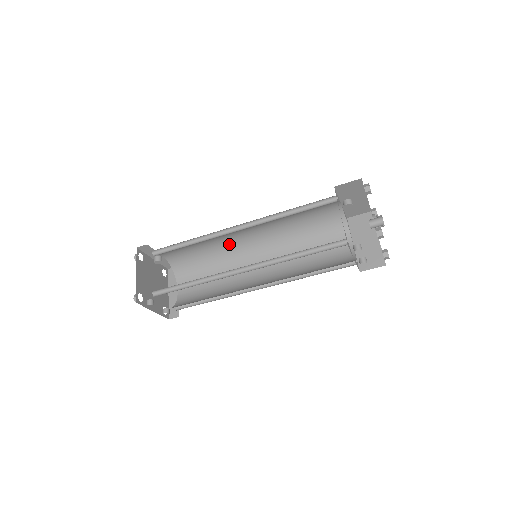
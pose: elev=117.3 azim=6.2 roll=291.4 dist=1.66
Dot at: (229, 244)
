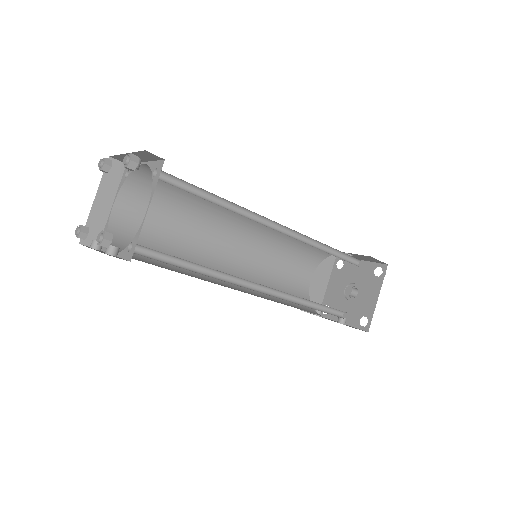
Dot at: occluded
